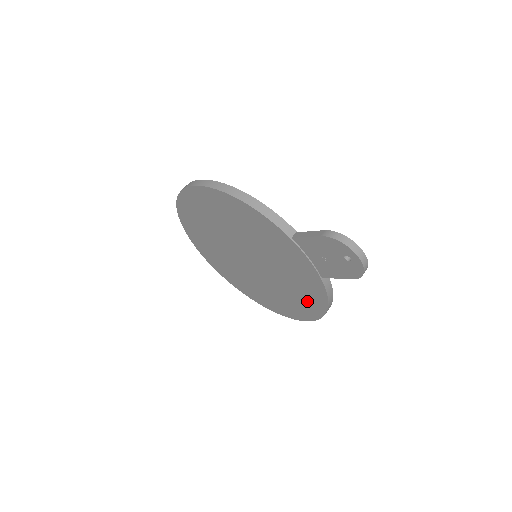
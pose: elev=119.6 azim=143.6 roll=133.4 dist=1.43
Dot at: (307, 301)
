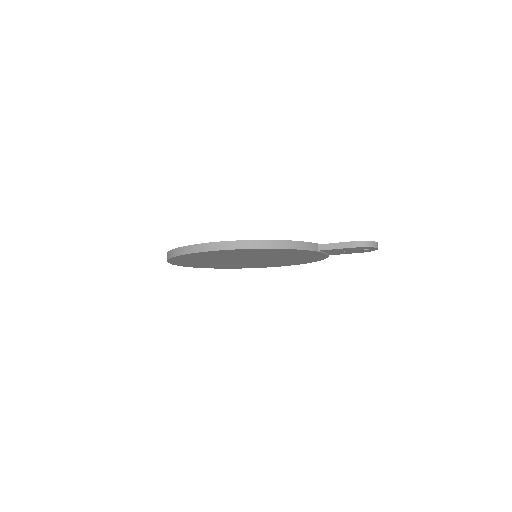
Dot at: (298, 262)
